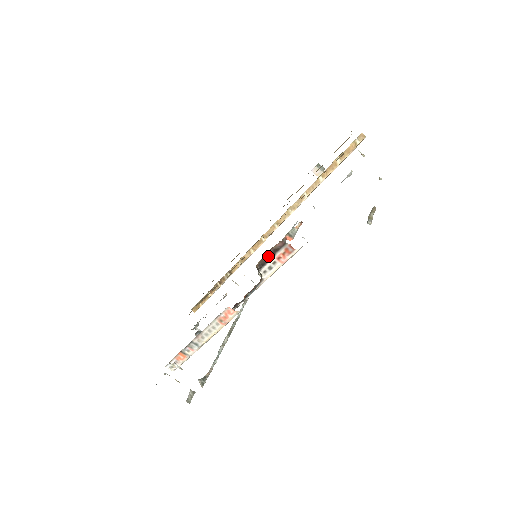
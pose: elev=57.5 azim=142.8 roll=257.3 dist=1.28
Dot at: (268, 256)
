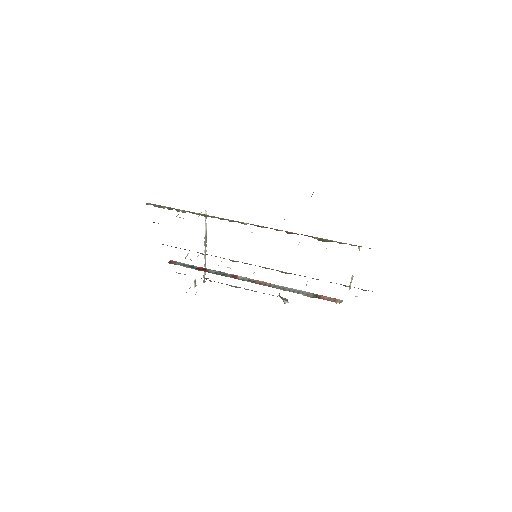
Dot at: occluded
